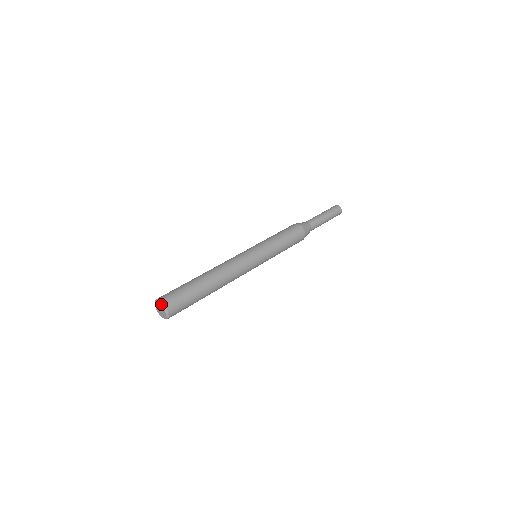
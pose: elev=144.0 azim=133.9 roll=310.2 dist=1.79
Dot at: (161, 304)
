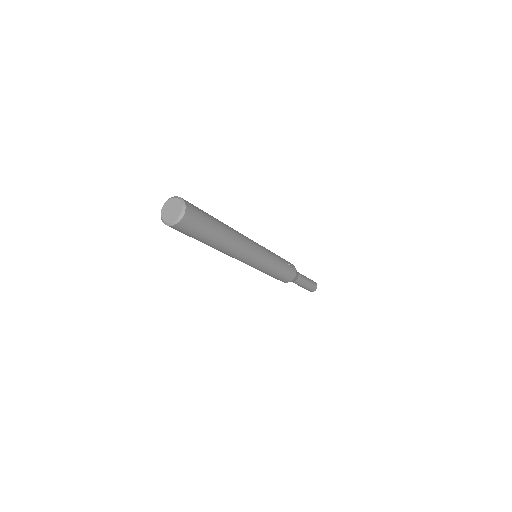
Dot at: (165, 202)
